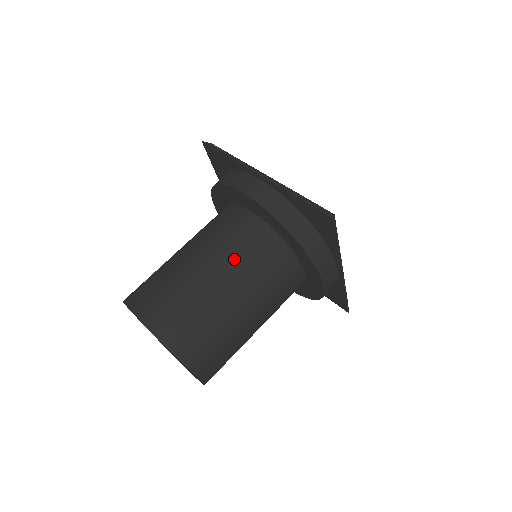
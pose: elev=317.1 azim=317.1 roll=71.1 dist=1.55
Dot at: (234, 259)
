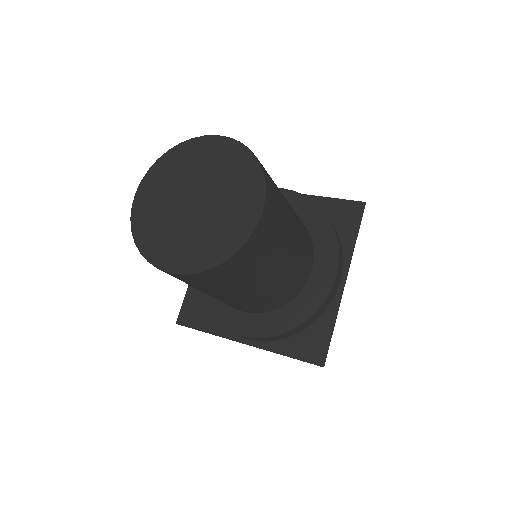
Dot at: occluded
